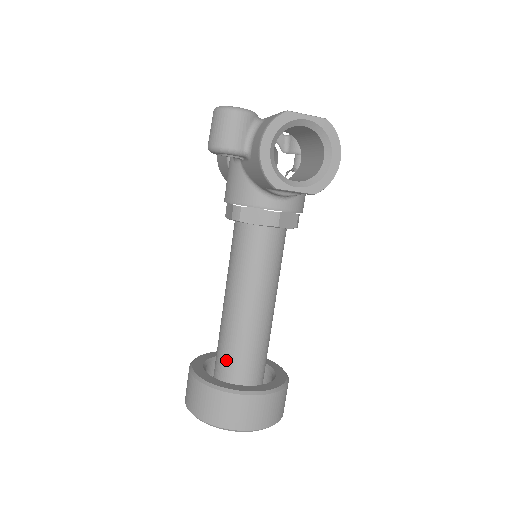
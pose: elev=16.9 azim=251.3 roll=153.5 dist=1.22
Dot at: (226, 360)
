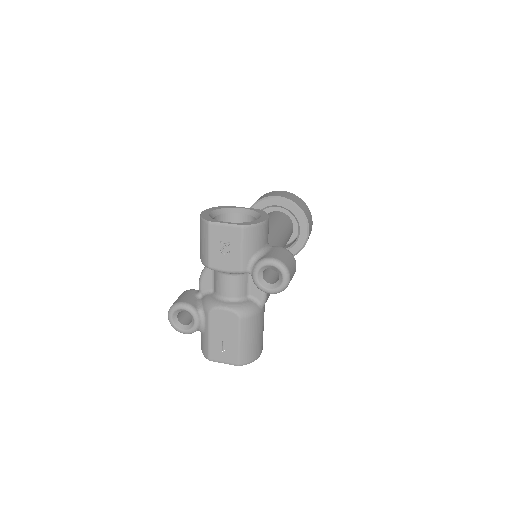
Dot at: occluded
